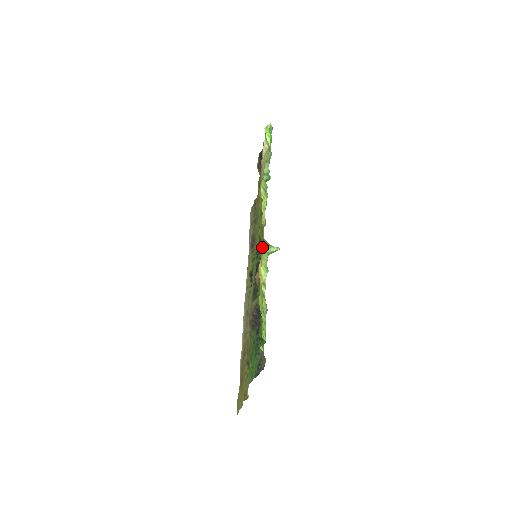
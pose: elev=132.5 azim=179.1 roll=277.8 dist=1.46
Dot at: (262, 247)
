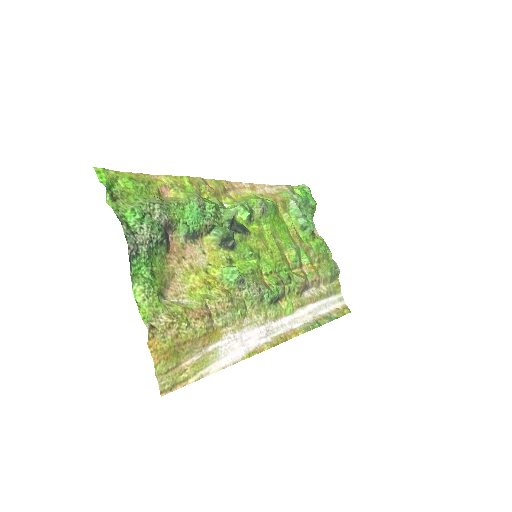
Dot at: (185, 181)
